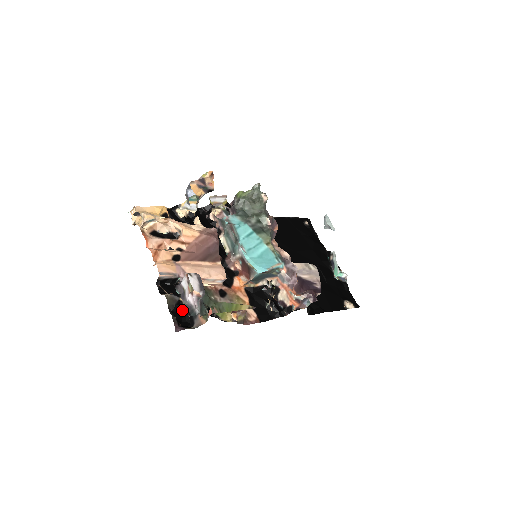
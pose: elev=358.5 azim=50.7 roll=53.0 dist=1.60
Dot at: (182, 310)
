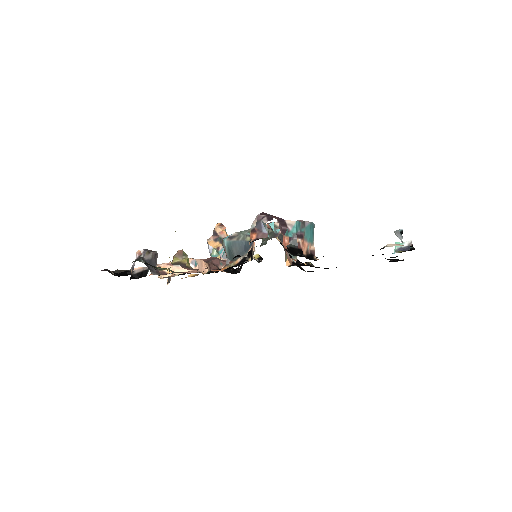
Dot at: (128, 274)
